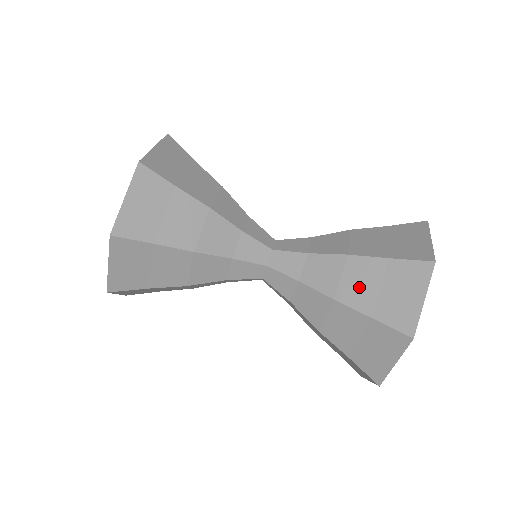
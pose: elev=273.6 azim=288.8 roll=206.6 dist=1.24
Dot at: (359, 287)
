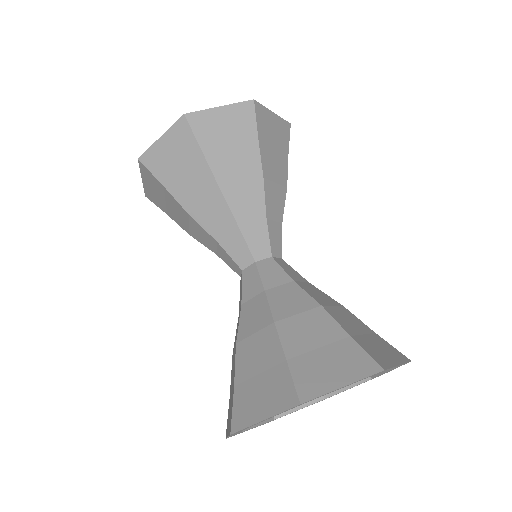
Dot at: (346, 319)
